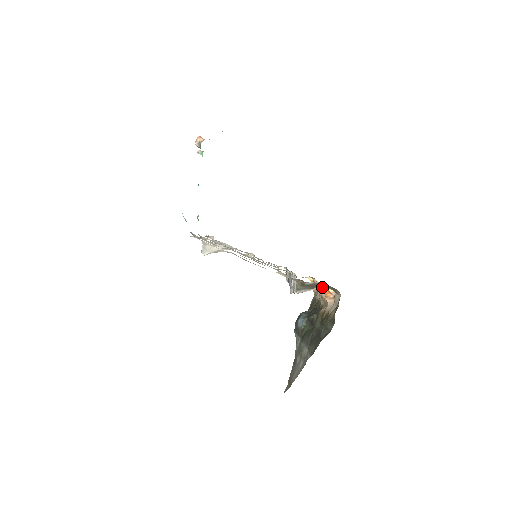
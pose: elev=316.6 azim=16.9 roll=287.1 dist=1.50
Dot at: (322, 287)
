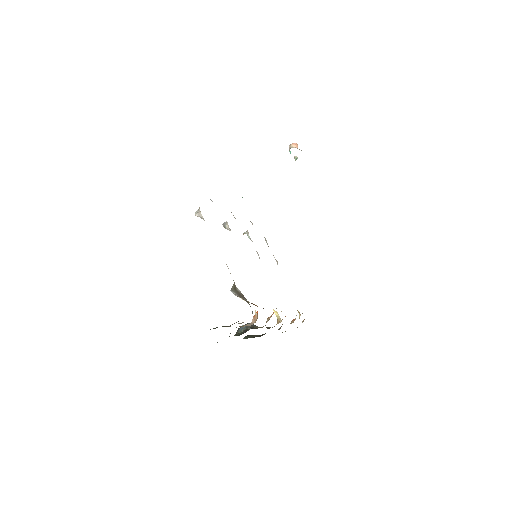
Dot at: occluded
